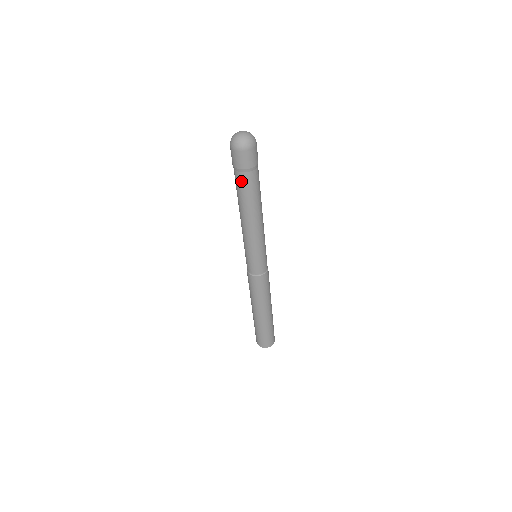
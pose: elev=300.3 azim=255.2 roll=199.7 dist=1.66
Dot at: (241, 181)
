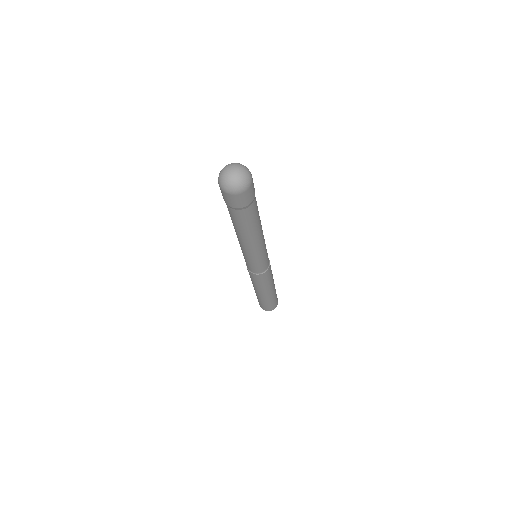
Dot at: (227, 207)
